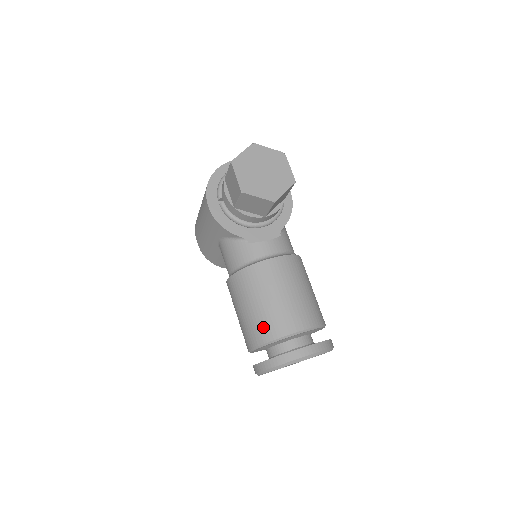
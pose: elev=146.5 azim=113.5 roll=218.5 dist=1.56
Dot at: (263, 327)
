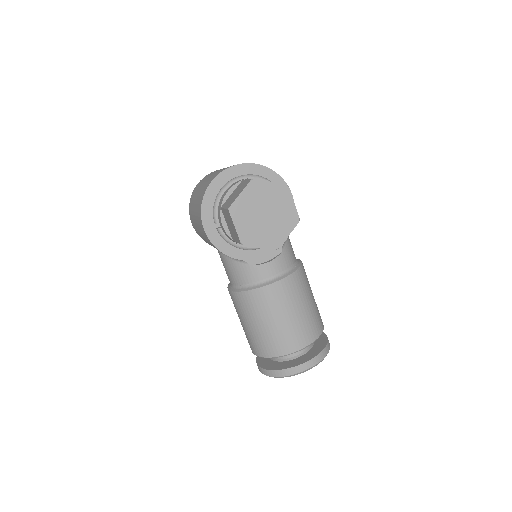
Dot at: (265, 345)
